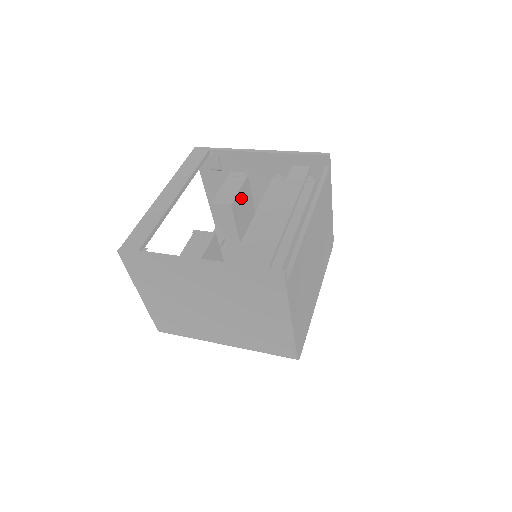
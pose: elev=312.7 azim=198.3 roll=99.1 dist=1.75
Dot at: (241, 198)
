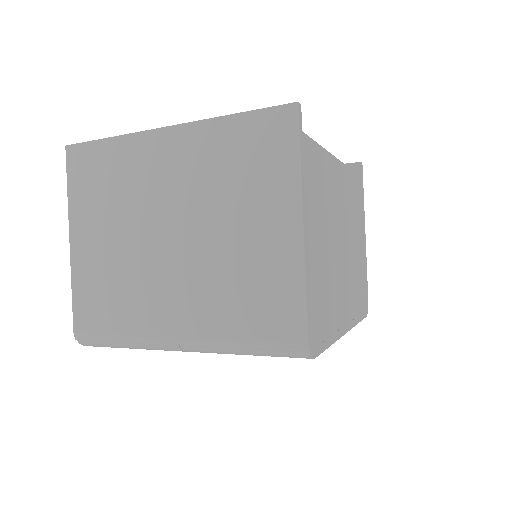
Dot at: occluded
